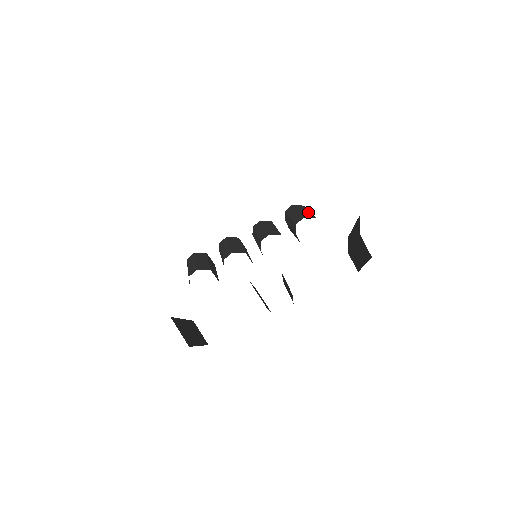
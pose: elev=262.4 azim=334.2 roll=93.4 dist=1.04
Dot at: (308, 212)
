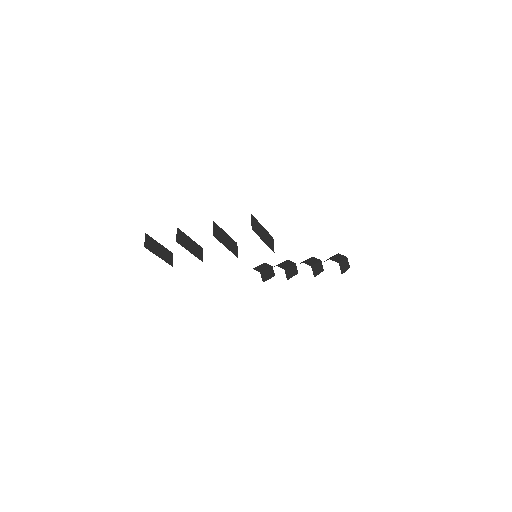
Dot at: (340, 259)
